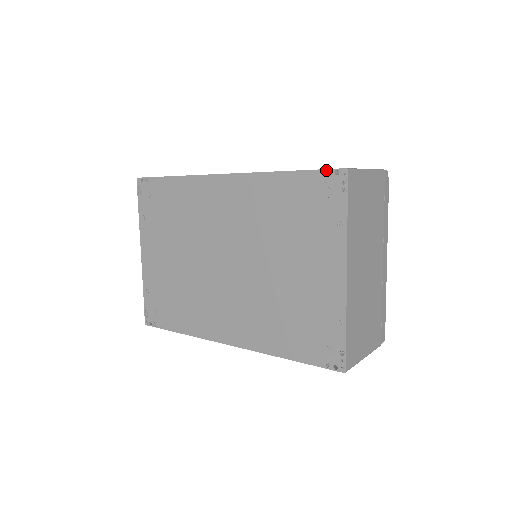
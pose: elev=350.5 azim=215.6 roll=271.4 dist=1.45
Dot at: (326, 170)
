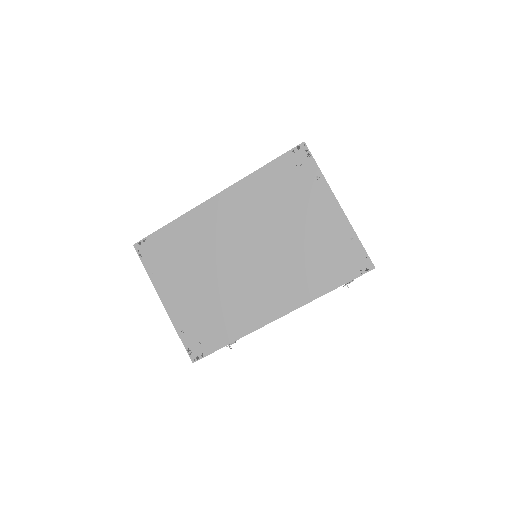
Dot at: (290, 150)
